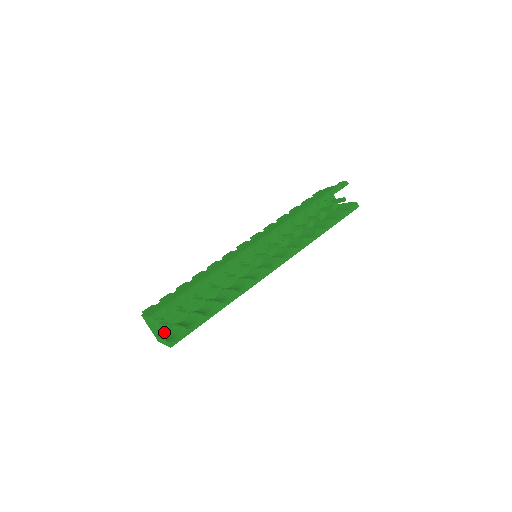
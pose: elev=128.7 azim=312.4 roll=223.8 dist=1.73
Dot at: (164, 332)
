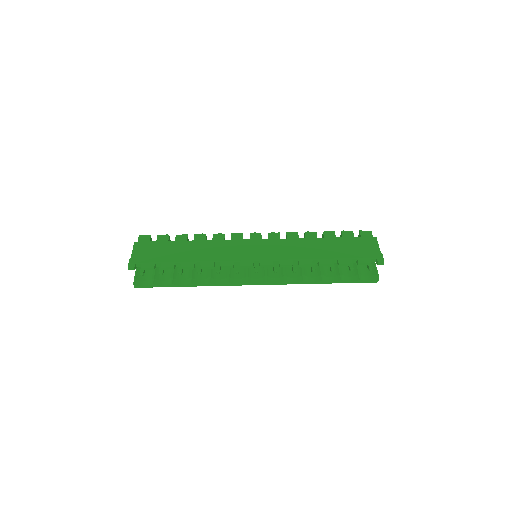
Dot at: occluded
